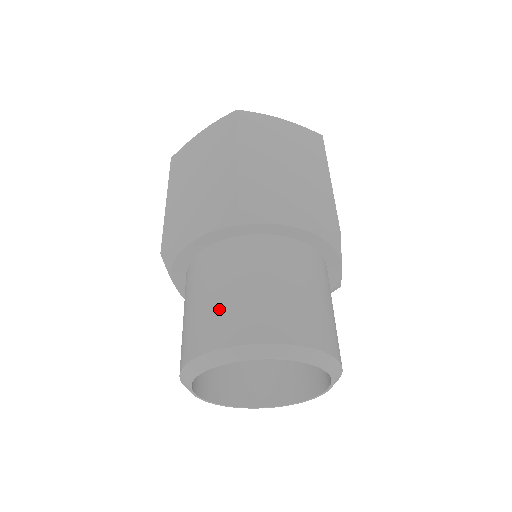
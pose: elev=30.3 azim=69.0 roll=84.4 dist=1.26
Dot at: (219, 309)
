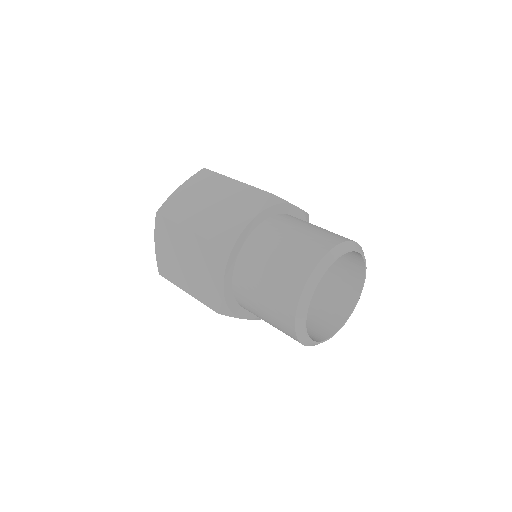
Dot at: (305, 241)
